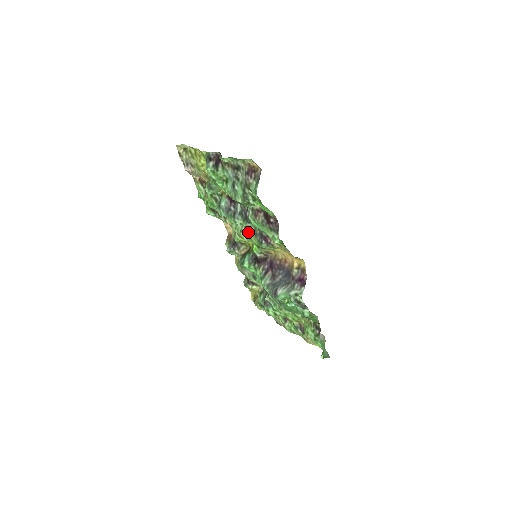
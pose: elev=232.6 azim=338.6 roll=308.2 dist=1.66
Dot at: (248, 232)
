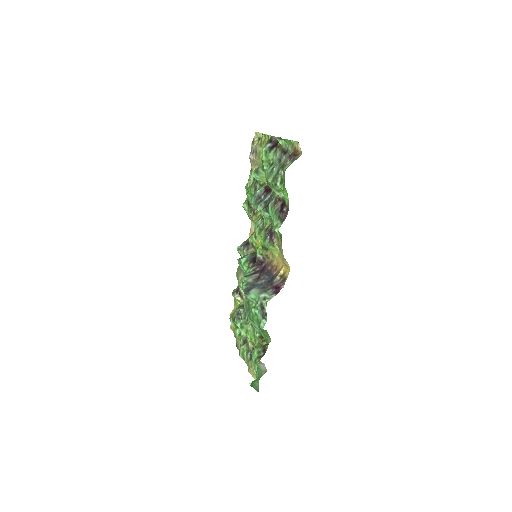
Dot at: (263, 228)
